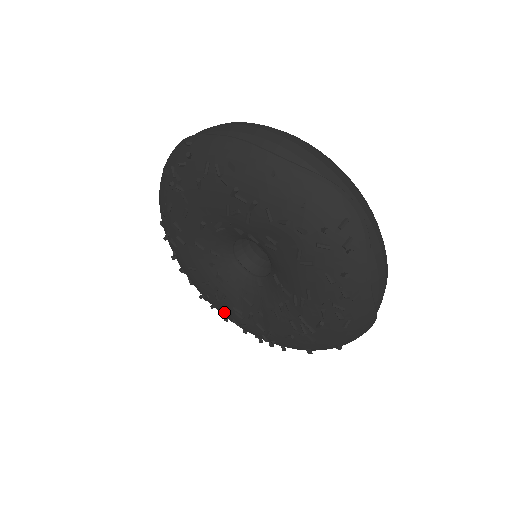
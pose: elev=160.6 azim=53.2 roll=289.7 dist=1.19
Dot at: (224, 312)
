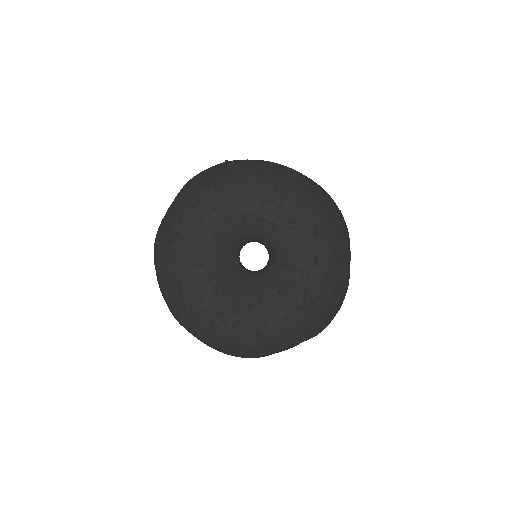
Dot at: (216, 313)
